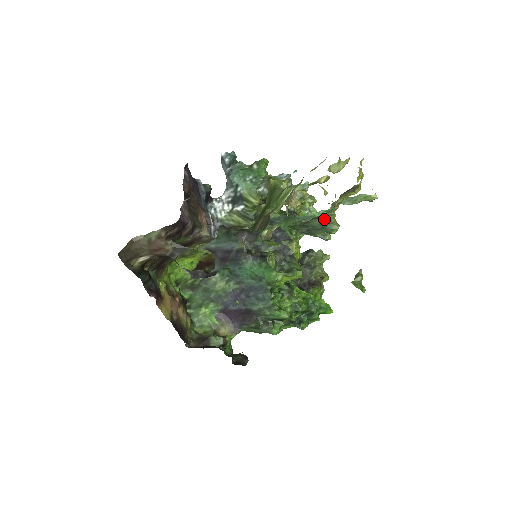
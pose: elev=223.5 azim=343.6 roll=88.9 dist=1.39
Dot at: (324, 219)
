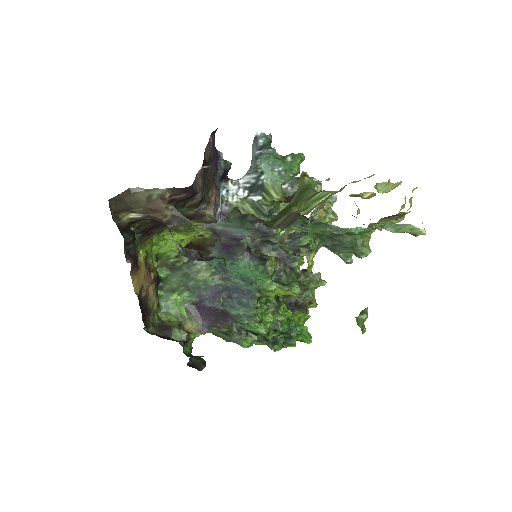
Dot at: (357, 238)
